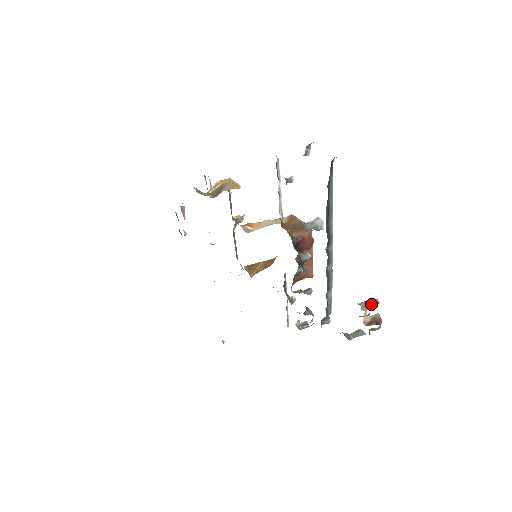
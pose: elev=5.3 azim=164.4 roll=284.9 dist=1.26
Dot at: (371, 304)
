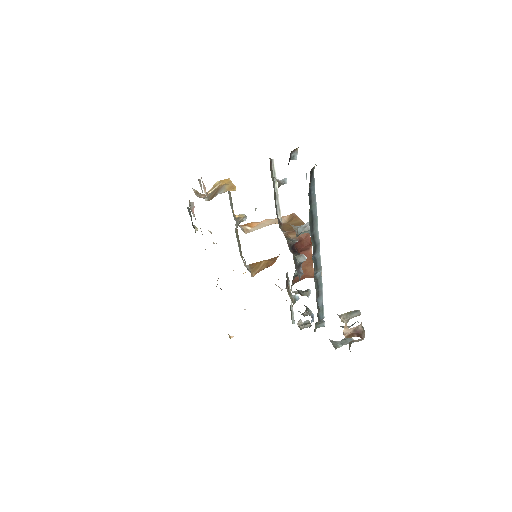
Dot at: (352, 316)
